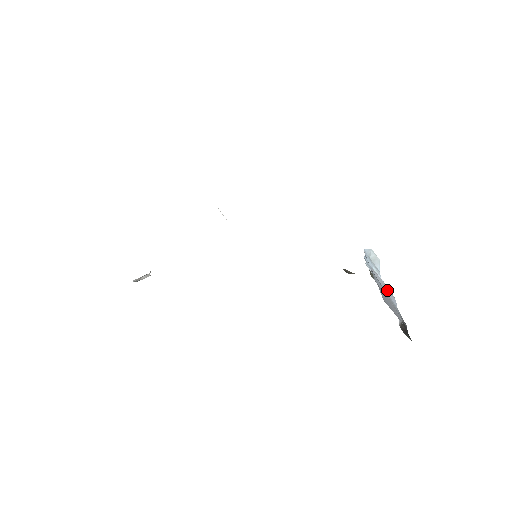
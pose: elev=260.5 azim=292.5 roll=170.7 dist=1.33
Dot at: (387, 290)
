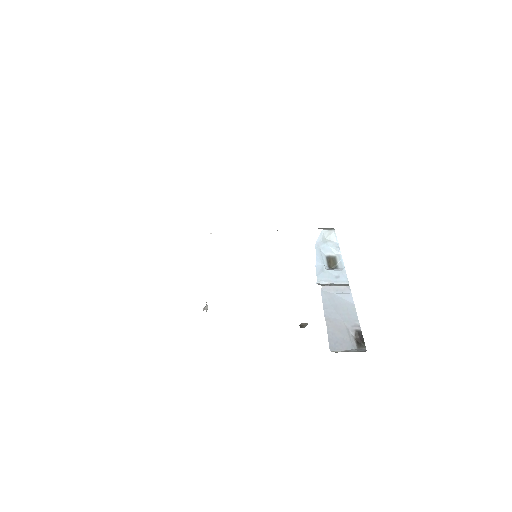
Dot at: (342, 290)
